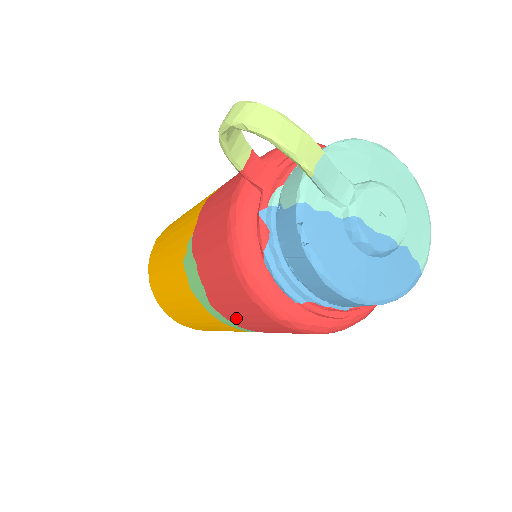
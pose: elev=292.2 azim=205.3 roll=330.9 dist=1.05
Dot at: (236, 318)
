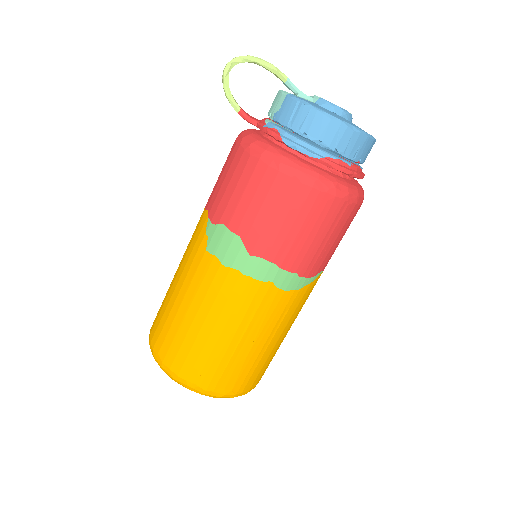
Dot at: (277, 241)
